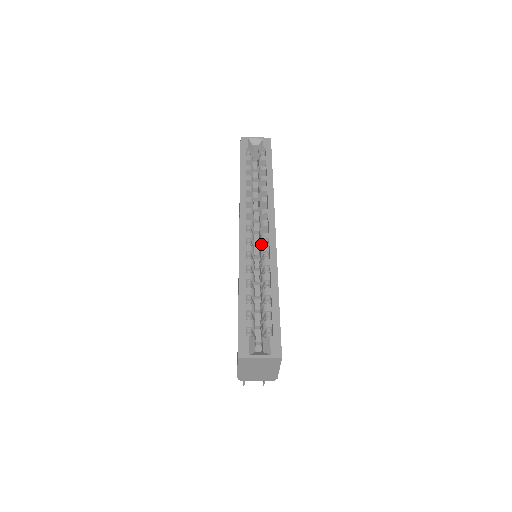
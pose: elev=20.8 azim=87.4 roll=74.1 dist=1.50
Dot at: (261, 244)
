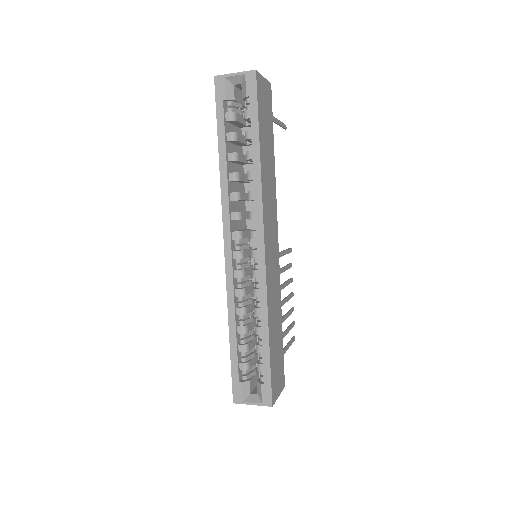
Dot at: occluded
